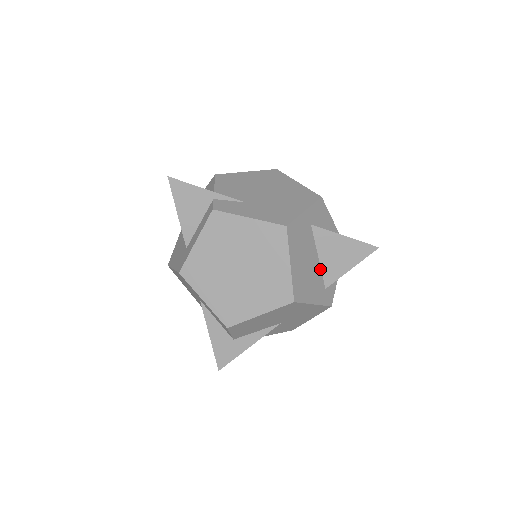
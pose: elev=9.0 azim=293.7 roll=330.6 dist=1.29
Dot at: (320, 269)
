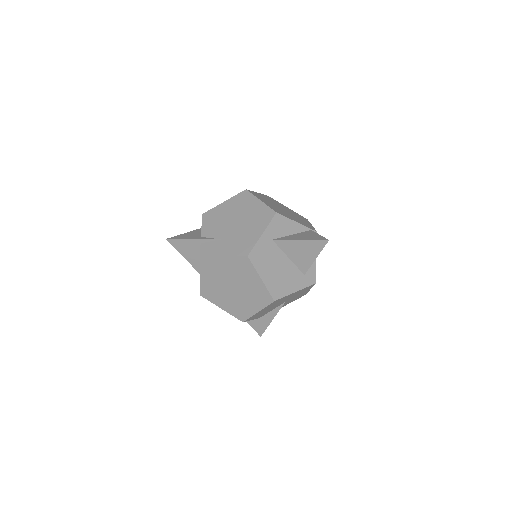
Dot at: (294, 265)
